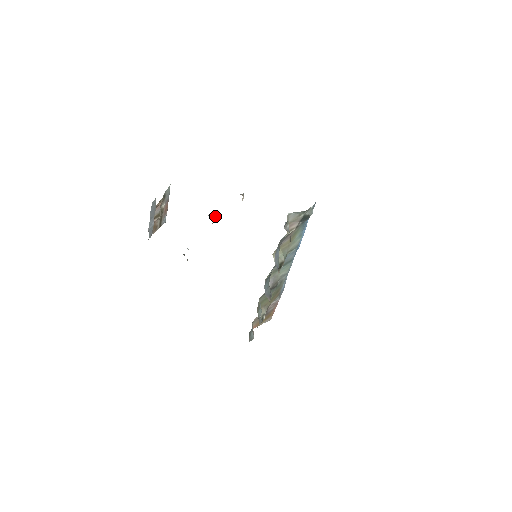
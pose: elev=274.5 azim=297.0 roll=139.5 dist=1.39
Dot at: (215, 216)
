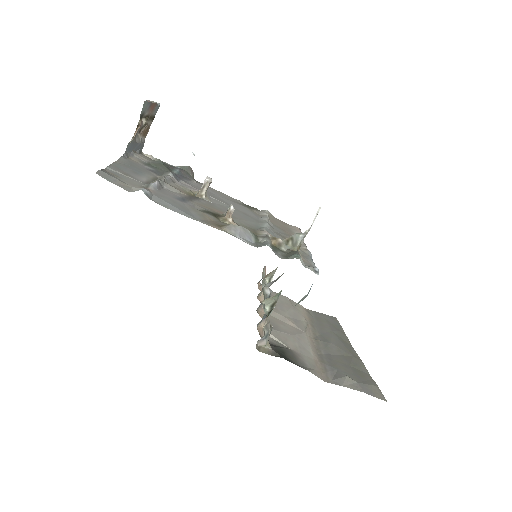
Dot at: (208, 186)
